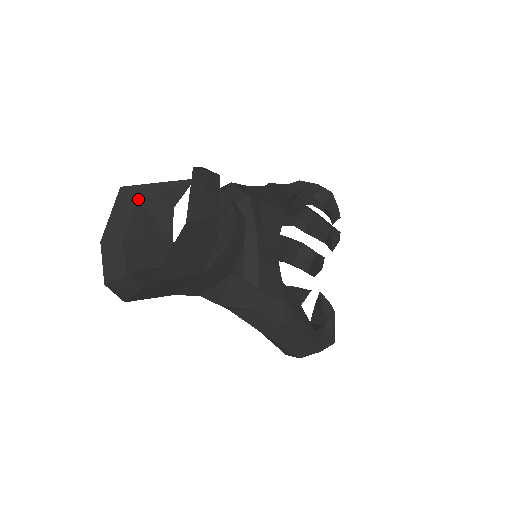
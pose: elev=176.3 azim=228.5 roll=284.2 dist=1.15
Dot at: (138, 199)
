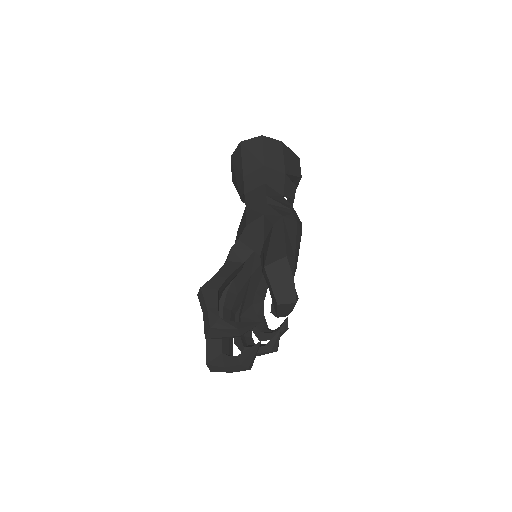
Dot at: occluded
